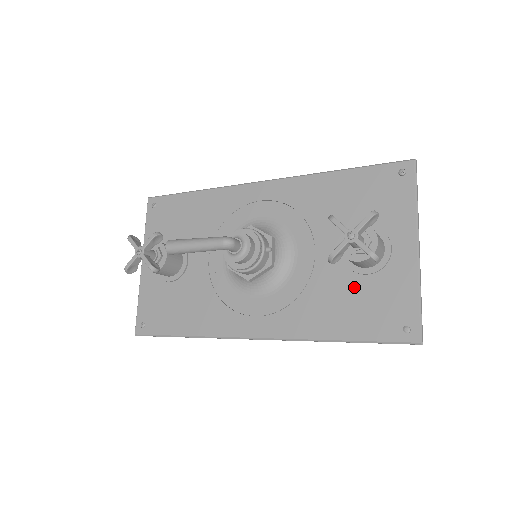
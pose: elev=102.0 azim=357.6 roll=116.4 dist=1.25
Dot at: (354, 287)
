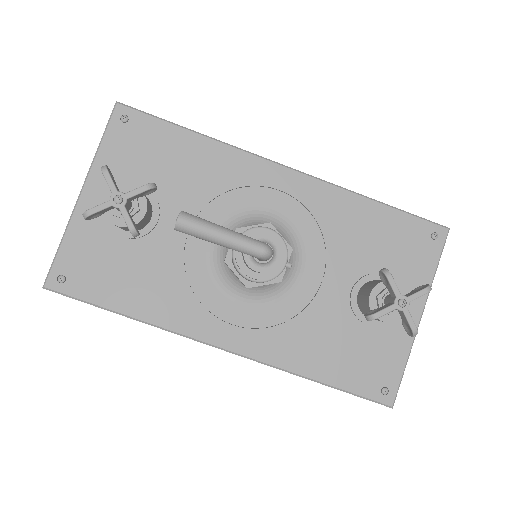
Dot at: (351, 332)
